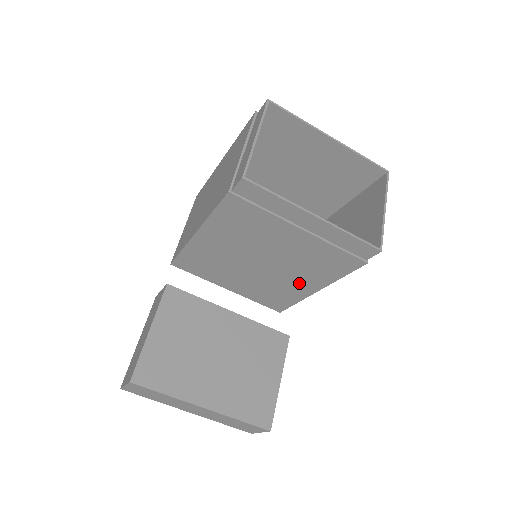
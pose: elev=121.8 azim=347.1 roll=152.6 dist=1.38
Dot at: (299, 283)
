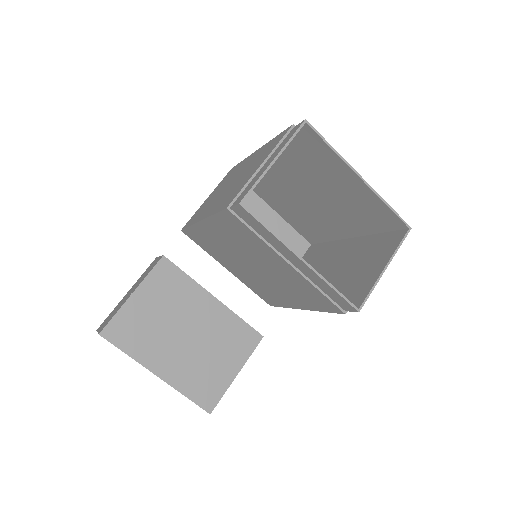
Dot at: (286, 296)
